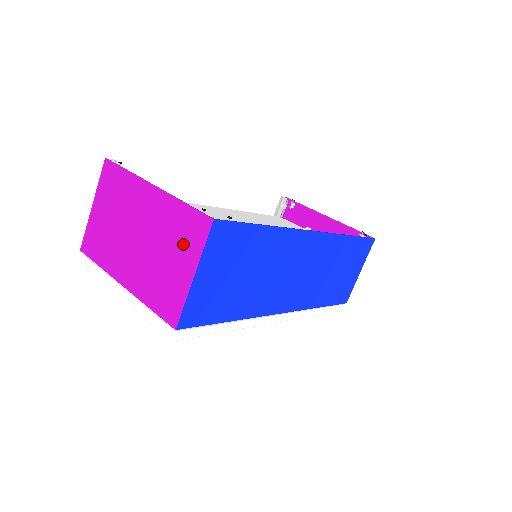
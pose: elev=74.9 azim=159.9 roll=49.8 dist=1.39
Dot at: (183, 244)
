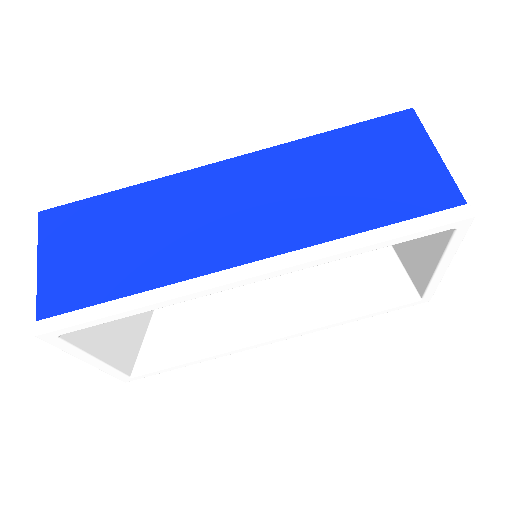
Dot at: occluded
